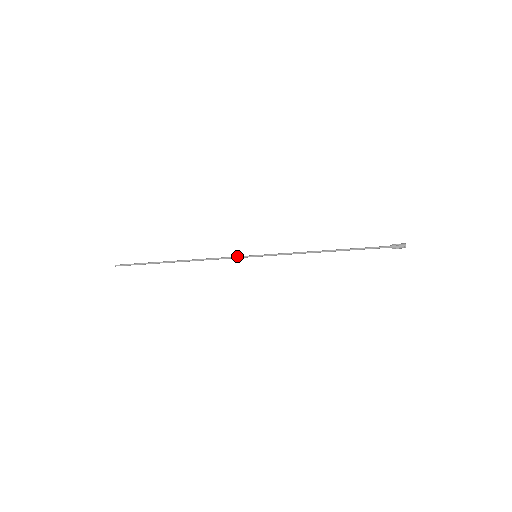
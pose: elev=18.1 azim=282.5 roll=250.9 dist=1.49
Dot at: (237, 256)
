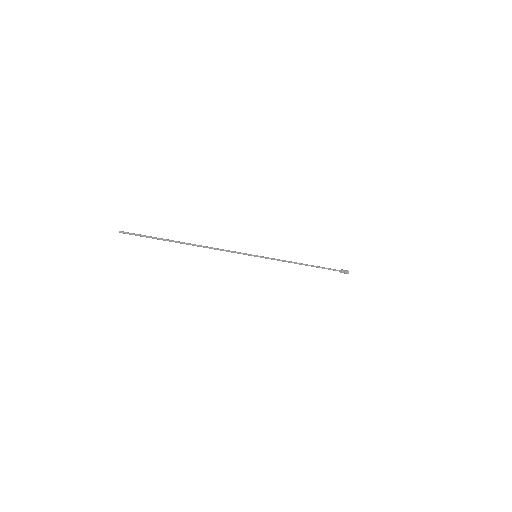
Dot at: (242, 253)
